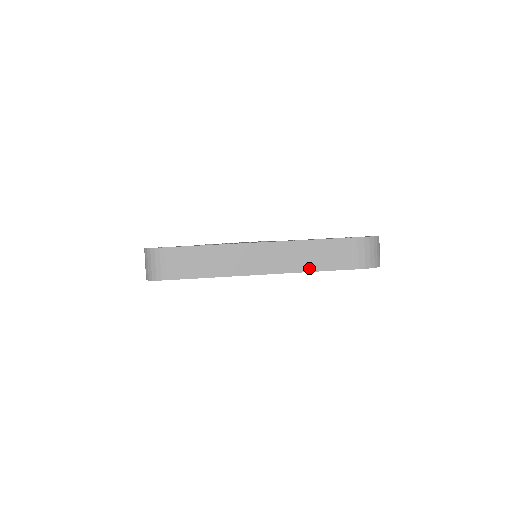
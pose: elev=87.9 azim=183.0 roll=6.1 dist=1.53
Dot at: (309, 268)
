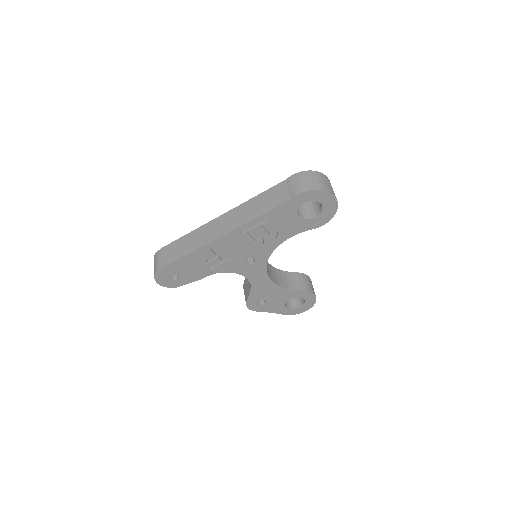
Dot at: (259, 213)
